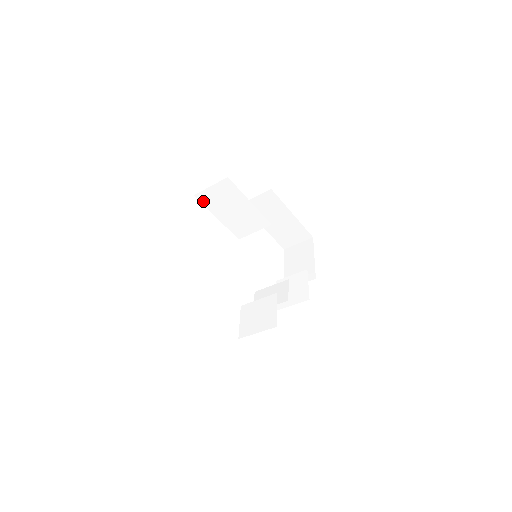
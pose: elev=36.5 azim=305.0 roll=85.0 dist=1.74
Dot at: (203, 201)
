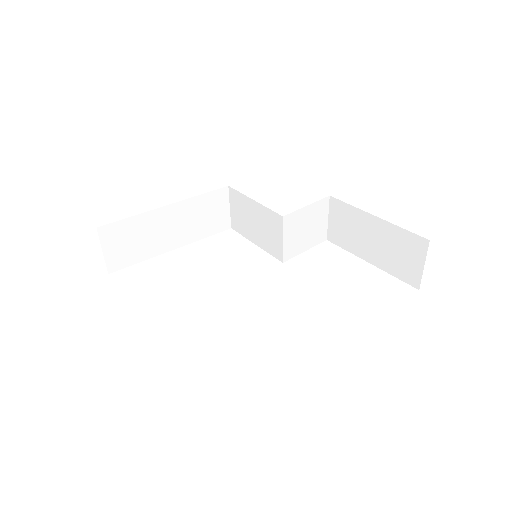
Dot at: (238, 230)
